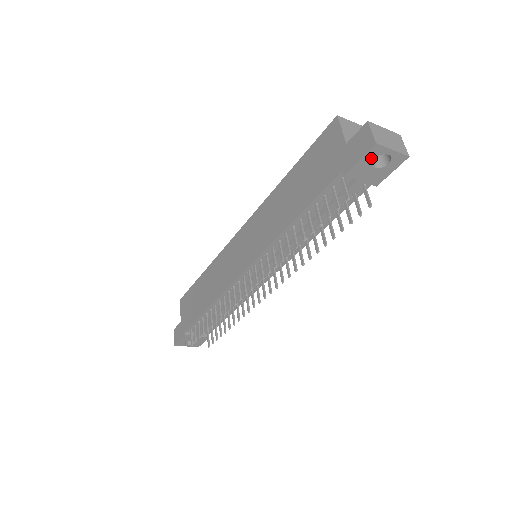
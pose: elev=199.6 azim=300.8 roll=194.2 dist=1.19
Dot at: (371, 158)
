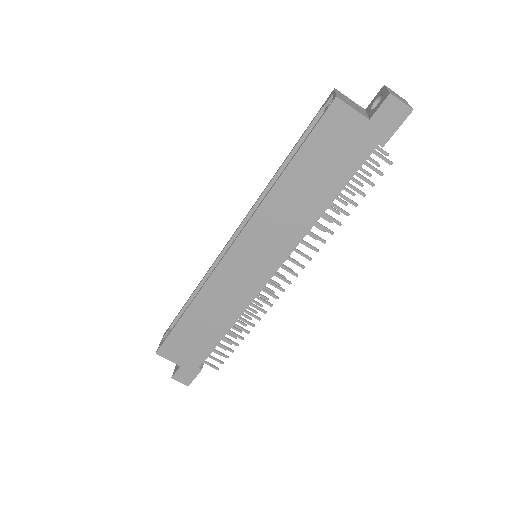
Dot at: (400, 122)
